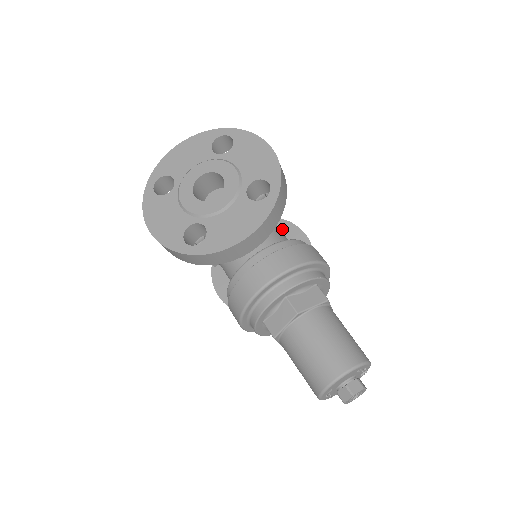
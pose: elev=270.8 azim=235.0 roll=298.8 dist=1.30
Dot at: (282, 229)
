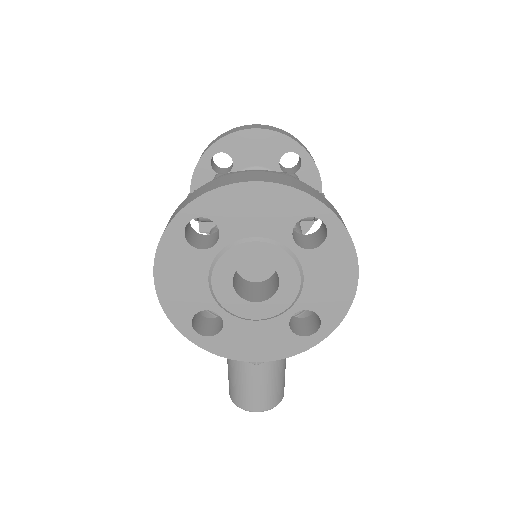
Dot at: (304, 173)
